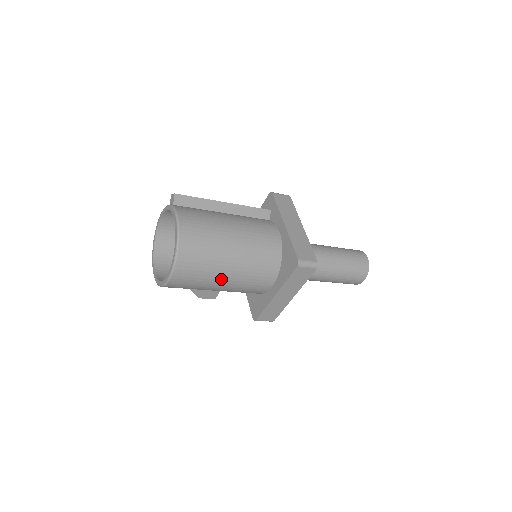
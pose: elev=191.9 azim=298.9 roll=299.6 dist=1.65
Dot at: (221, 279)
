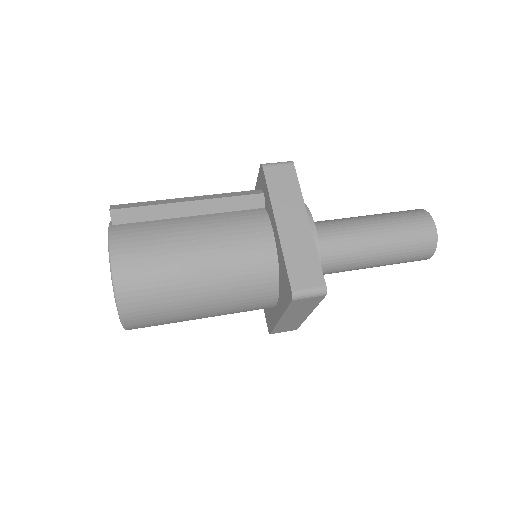
Dot at: (196, 315)
